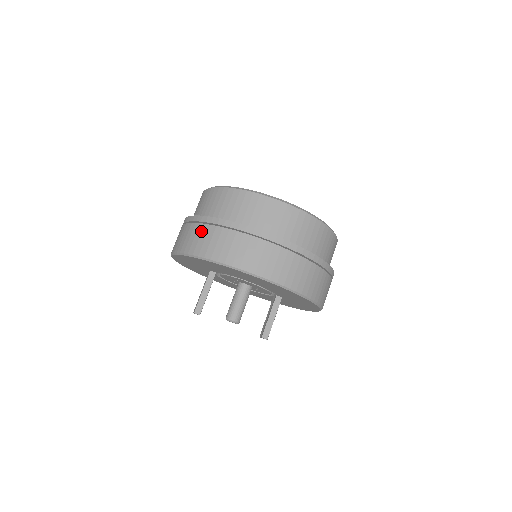
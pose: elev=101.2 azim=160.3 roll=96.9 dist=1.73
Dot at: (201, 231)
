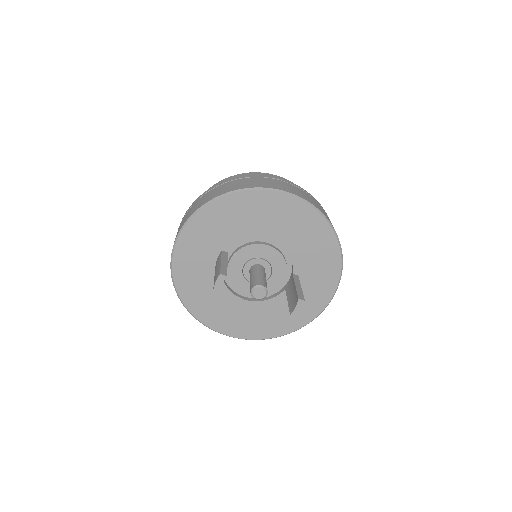
Dot at: (221, 187)
